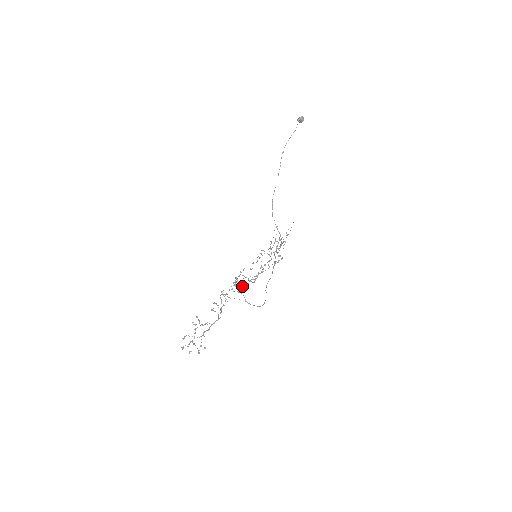
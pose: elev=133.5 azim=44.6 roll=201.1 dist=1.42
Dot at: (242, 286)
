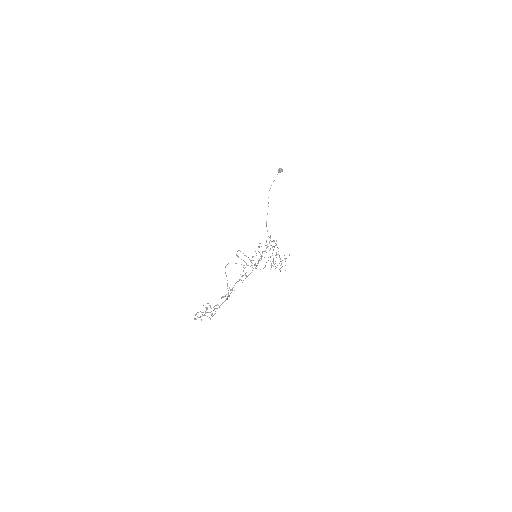
Dot at: (246, 276)
